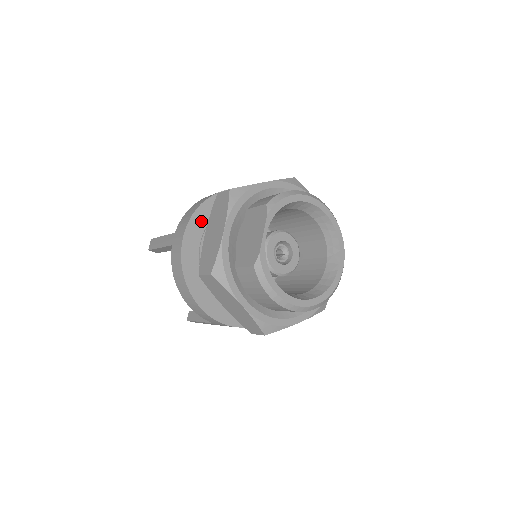
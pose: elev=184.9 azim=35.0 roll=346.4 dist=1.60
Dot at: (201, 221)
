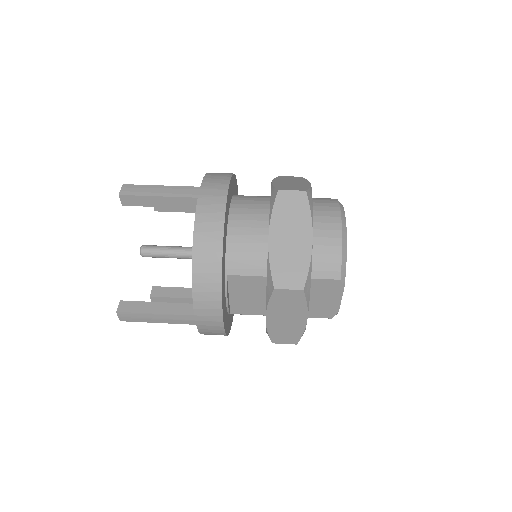
Dot at: (224, 291)
